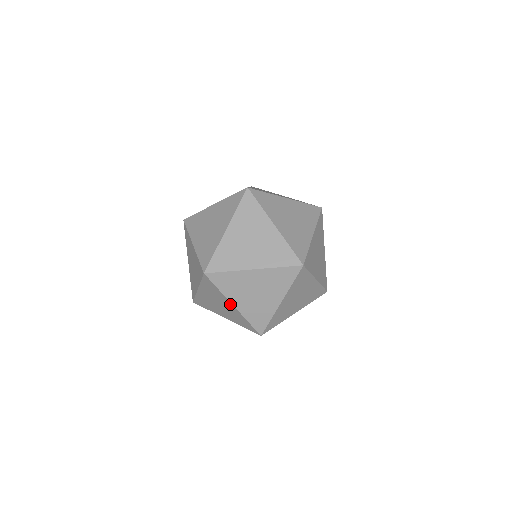
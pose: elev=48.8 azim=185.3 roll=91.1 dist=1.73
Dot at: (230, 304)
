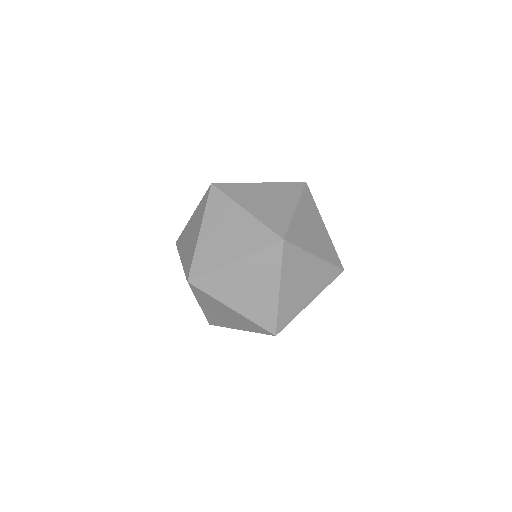
Dot at: (276, 287)
